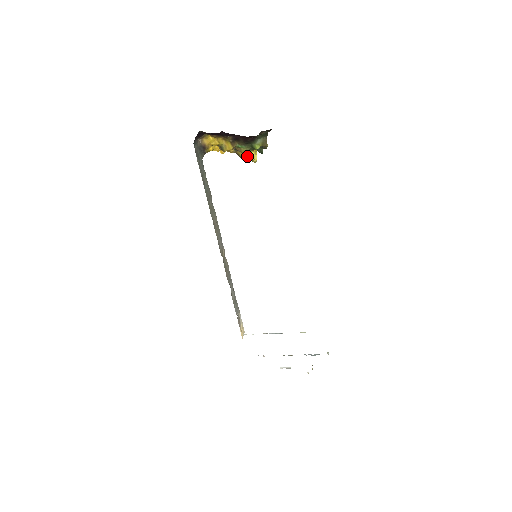
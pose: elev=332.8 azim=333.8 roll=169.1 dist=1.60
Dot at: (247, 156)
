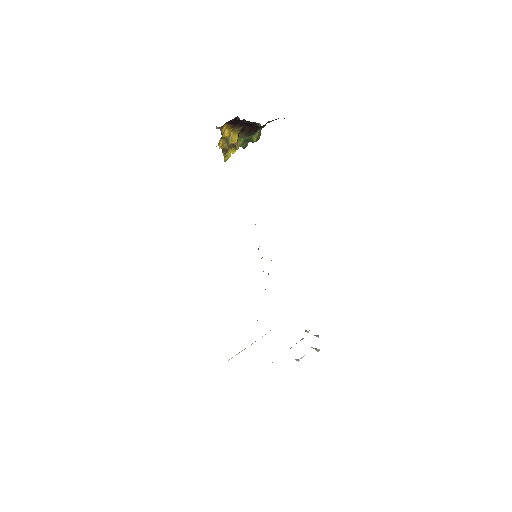
Dot at: (231, 152)
